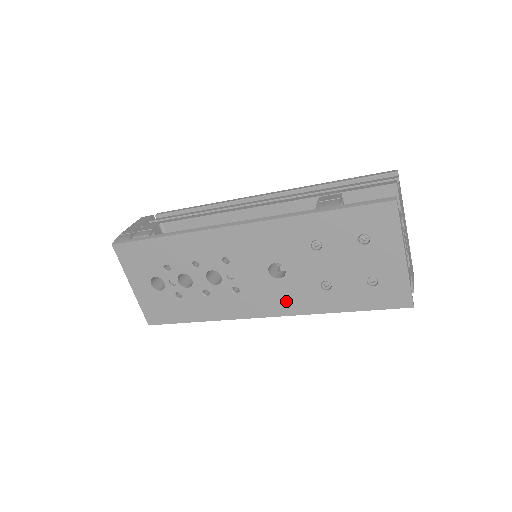
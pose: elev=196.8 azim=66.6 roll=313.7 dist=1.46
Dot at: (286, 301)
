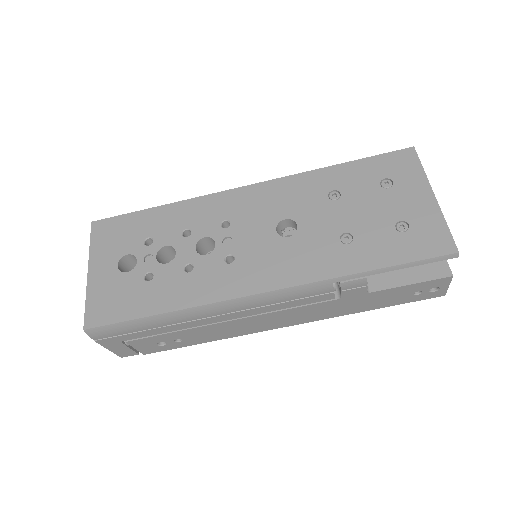
Dot at: (294, 265)
